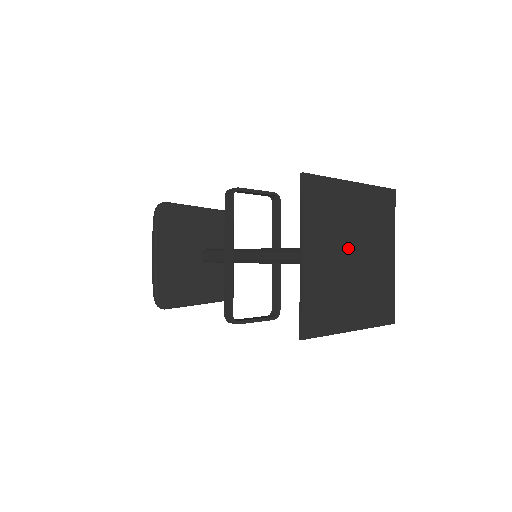
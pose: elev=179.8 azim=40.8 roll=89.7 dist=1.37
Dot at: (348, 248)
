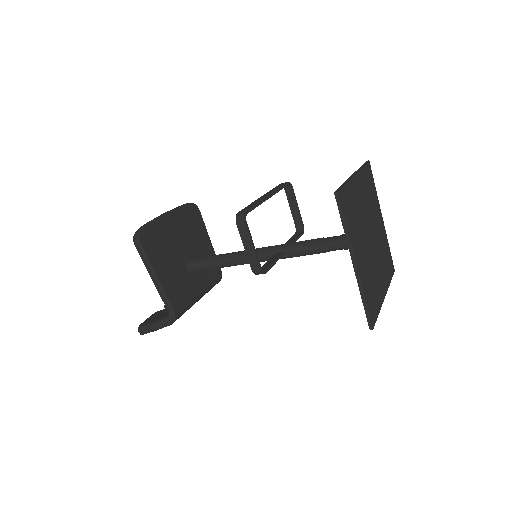
Dot at: (370, 228)
